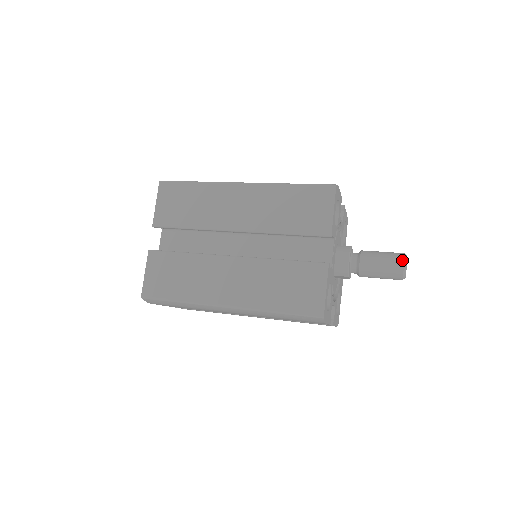
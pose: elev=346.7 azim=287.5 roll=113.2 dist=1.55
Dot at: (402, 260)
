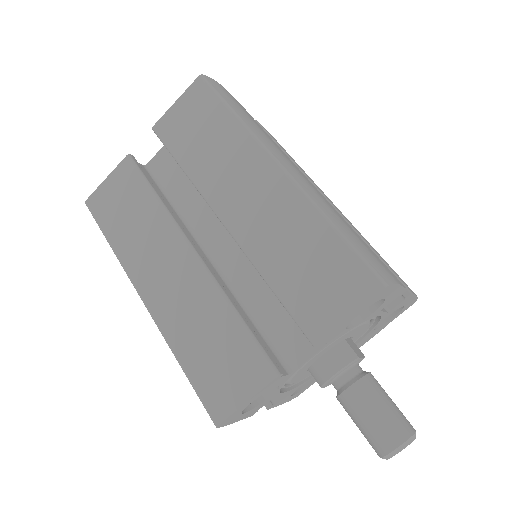
Dot at: (398, 442)
